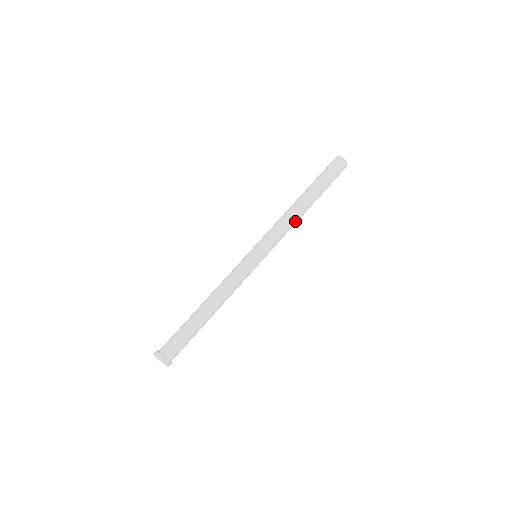
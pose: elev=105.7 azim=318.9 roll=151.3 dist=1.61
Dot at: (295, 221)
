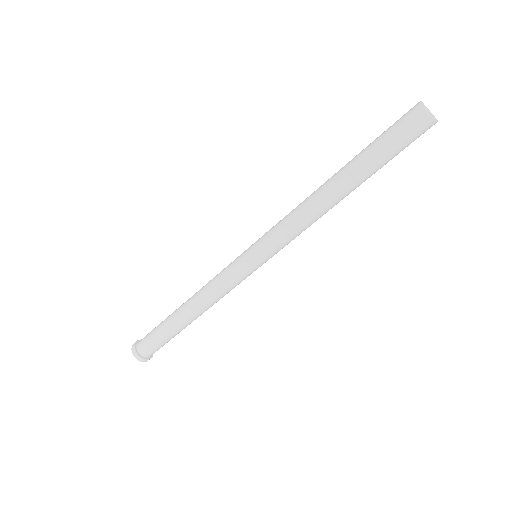
Dot at: occluded
